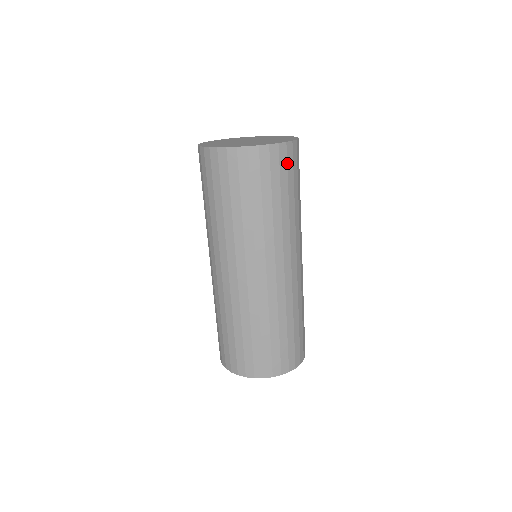
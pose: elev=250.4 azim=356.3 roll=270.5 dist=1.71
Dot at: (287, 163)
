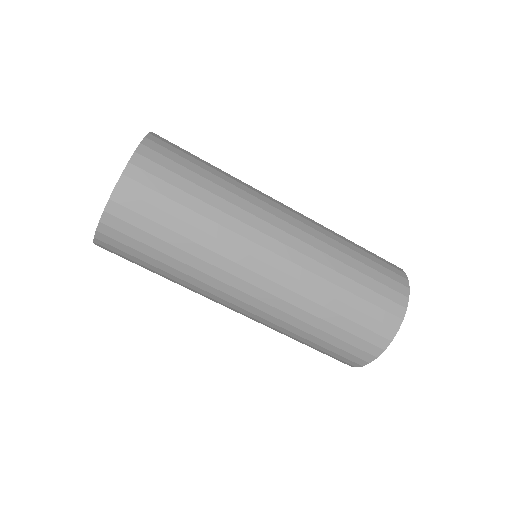
Dot at: (147, 187)
